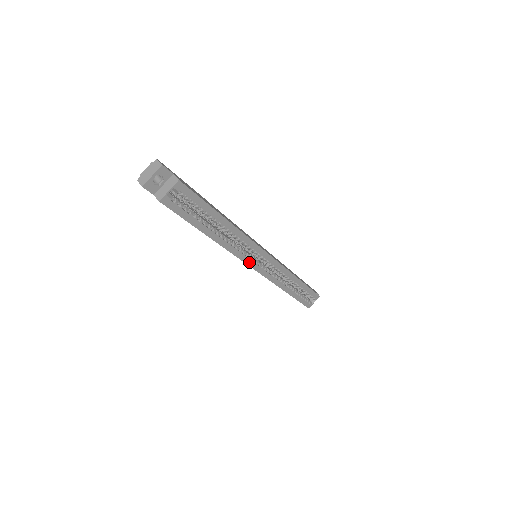
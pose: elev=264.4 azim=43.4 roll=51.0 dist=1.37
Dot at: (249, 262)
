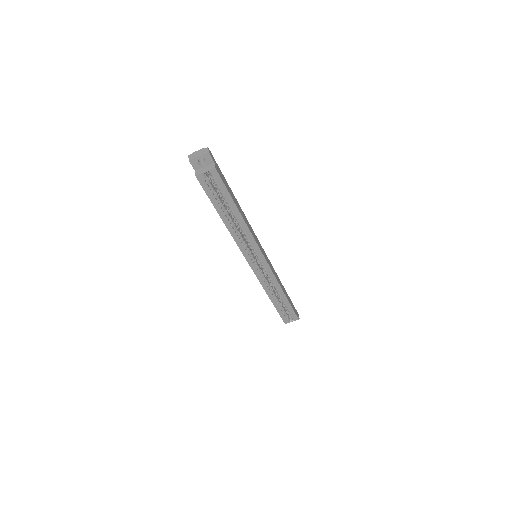
Dot at: (247, 256)
